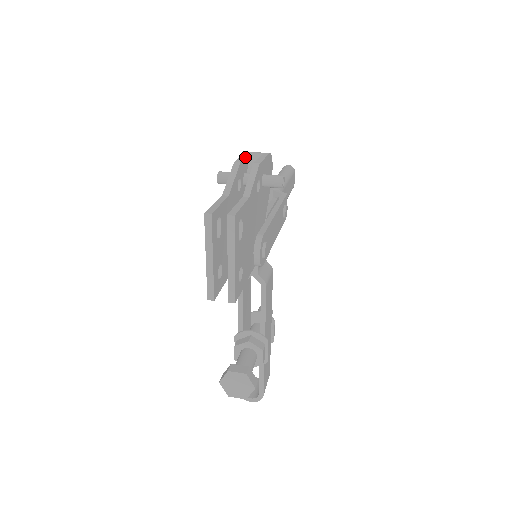
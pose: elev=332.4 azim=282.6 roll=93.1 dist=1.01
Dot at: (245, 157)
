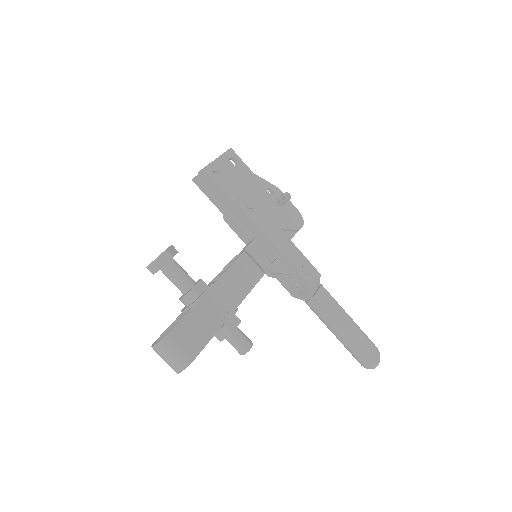
Dot at: occluded
